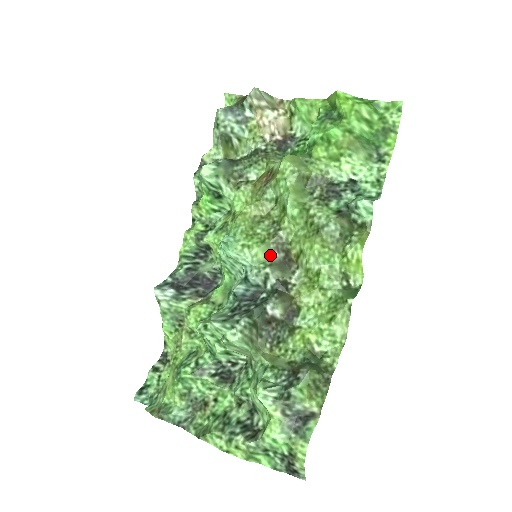
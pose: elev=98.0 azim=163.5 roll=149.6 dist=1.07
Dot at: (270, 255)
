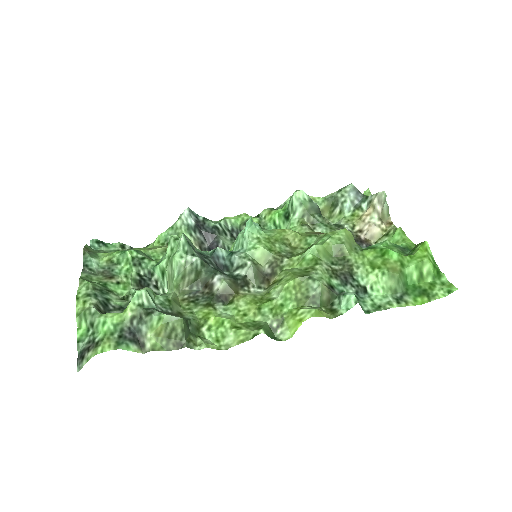
Dot at: (263, 261)
